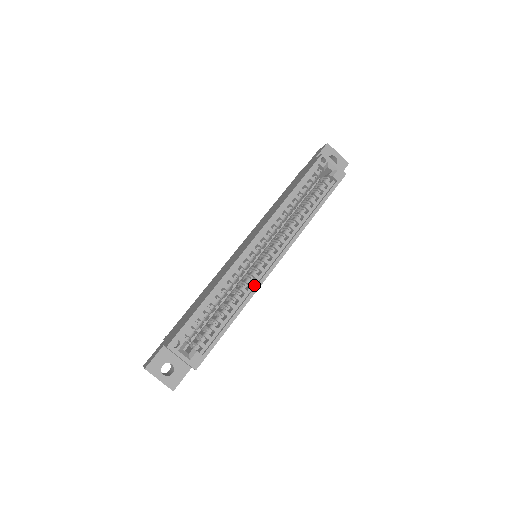
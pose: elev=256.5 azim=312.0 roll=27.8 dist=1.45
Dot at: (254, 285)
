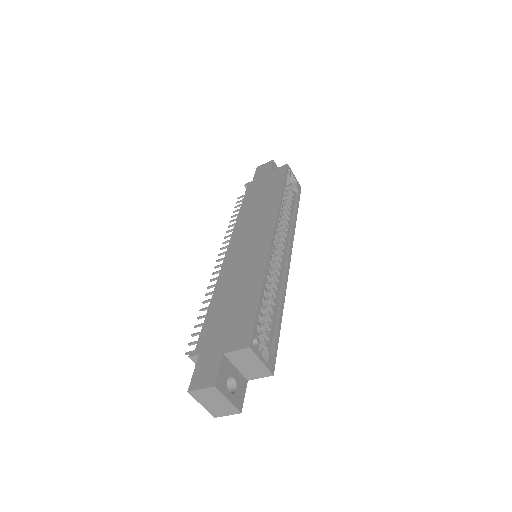
Dot at: (281, 281)
